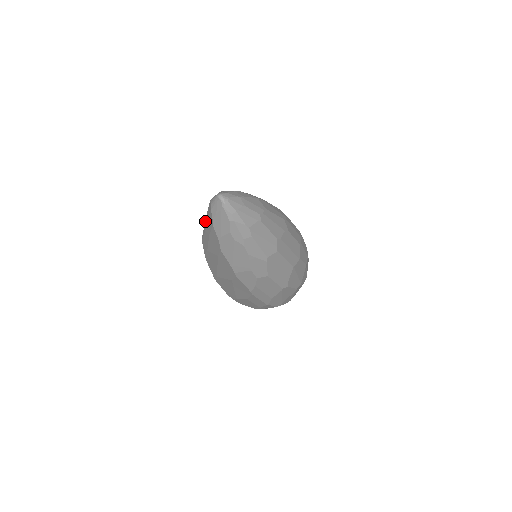
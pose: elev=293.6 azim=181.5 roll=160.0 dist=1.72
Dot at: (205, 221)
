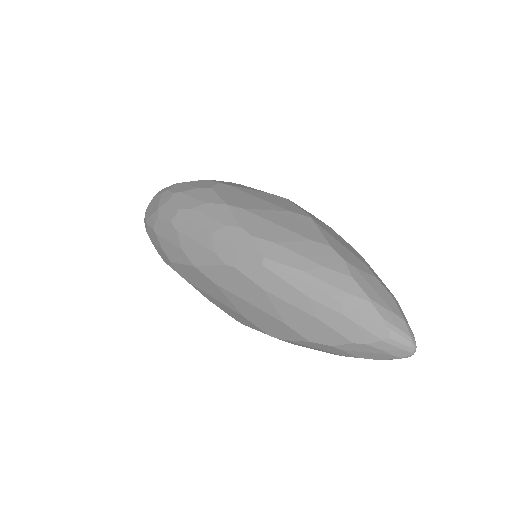
Dot at: (325, 295)
